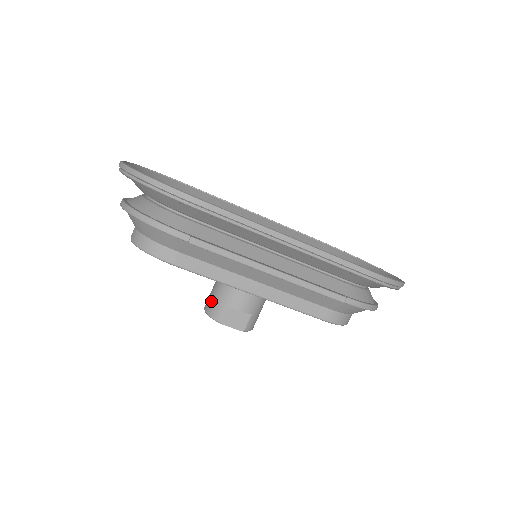
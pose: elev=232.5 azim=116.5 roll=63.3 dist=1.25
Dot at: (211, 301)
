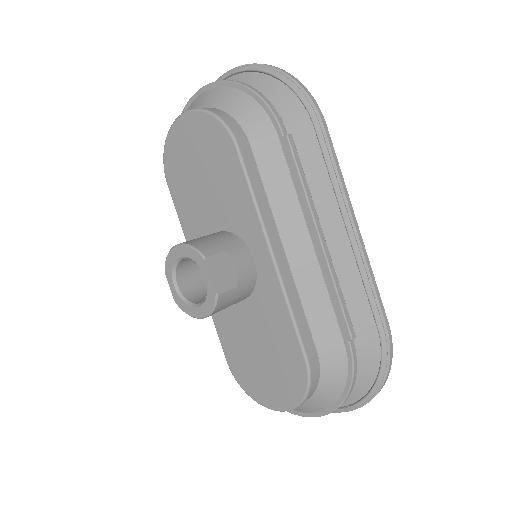
Dot at: (200, 238)
